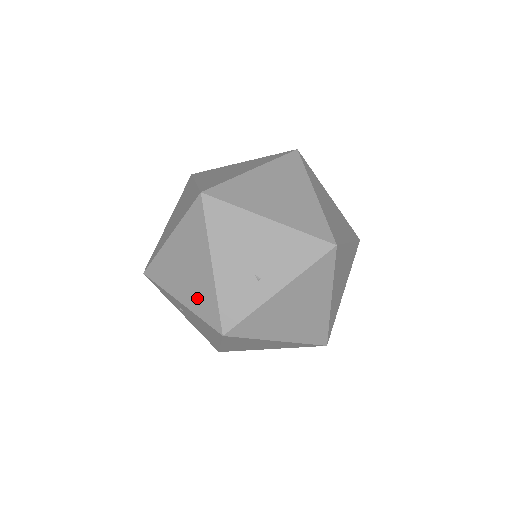
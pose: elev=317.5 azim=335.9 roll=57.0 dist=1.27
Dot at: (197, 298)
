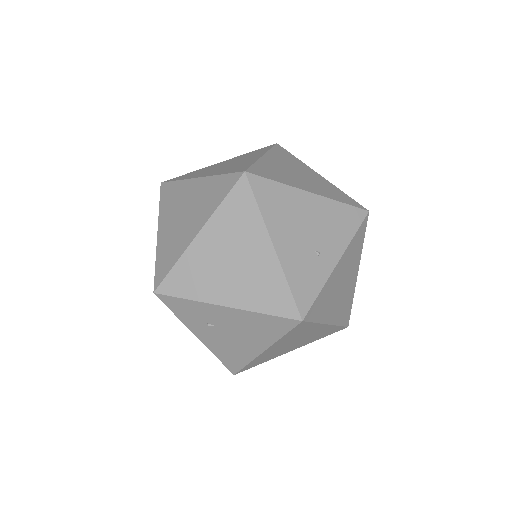
Dot at: (255, 292)
